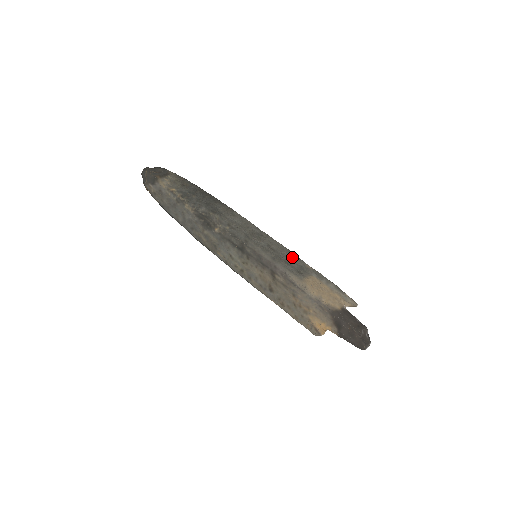
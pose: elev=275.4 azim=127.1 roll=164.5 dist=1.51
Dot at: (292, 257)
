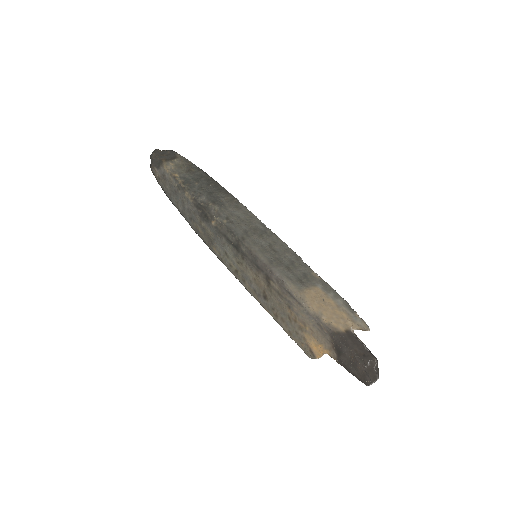
Dot at: (297, 262)
